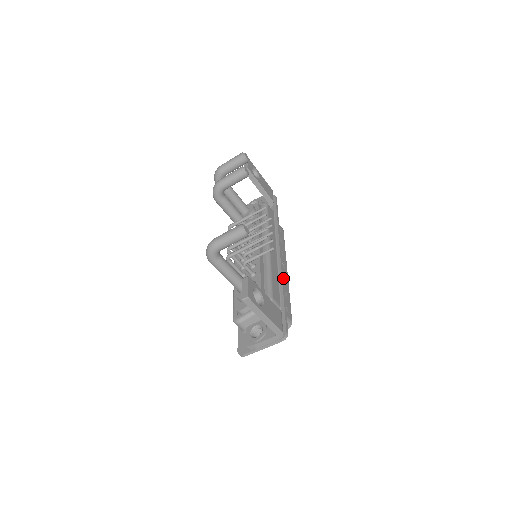
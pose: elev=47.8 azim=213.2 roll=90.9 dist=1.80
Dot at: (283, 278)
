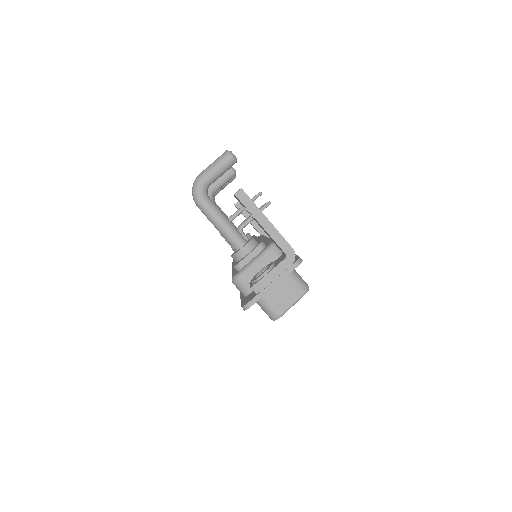
Dot at: occluded
